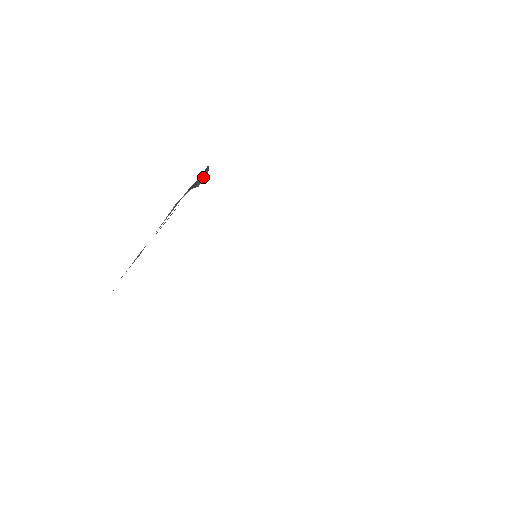
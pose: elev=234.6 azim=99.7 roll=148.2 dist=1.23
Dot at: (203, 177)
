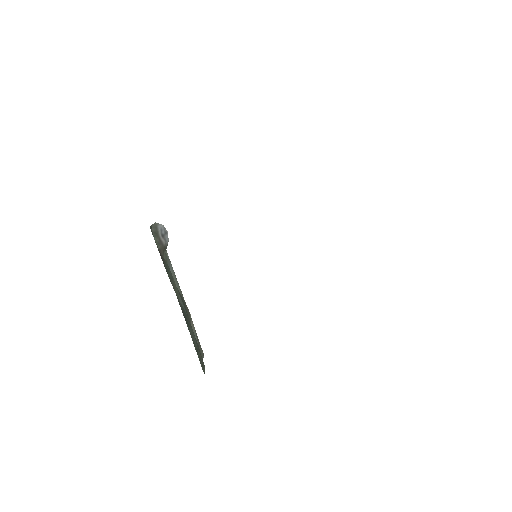
Dot at: (161, 234)
